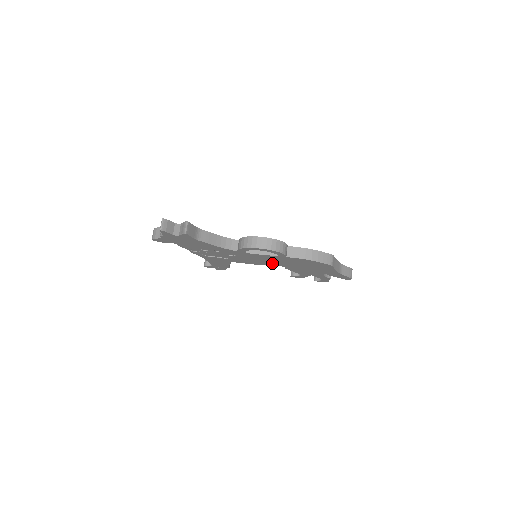
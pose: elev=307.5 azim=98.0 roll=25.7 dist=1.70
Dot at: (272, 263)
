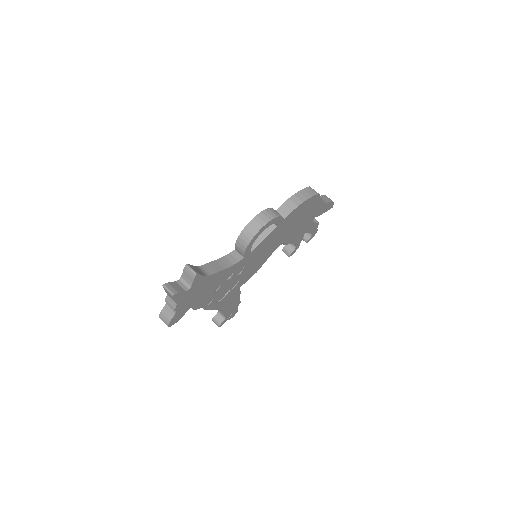
Dot at: (273, 248)
